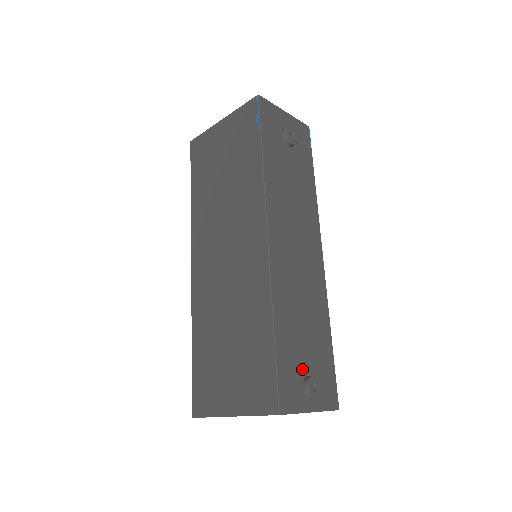
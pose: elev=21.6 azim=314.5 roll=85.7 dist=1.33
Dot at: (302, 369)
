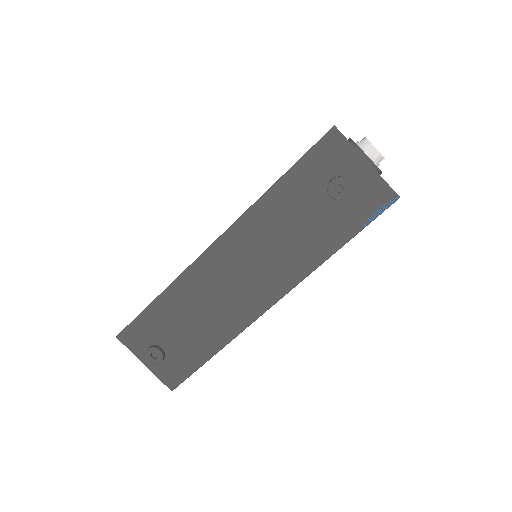
Dot at: (160, 339)
